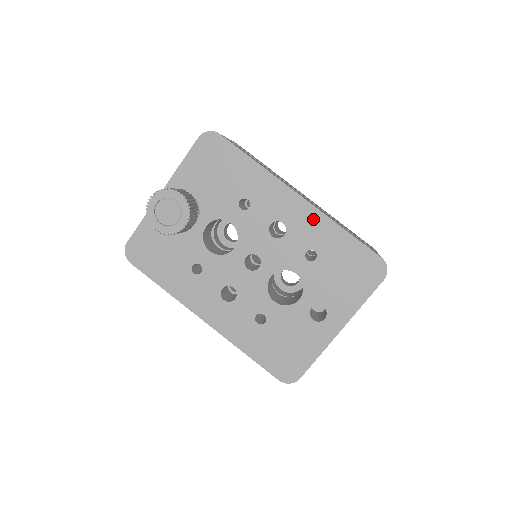
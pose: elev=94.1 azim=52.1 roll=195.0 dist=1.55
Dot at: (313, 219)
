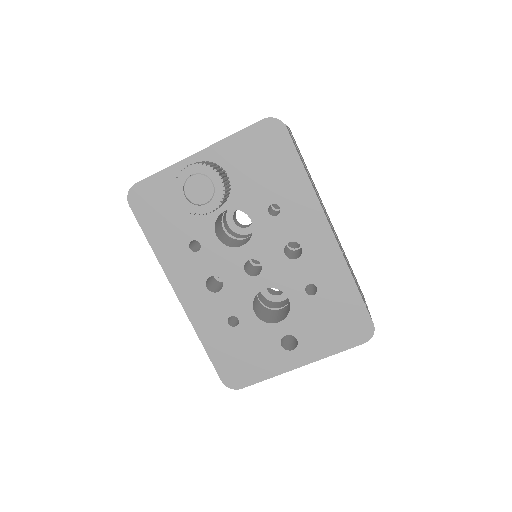
Dot at: (332, 258)
